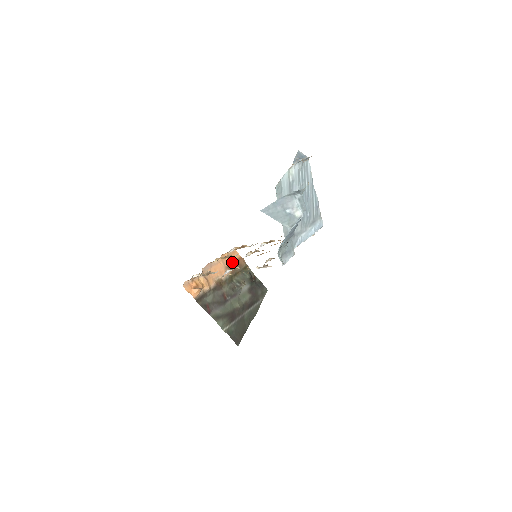
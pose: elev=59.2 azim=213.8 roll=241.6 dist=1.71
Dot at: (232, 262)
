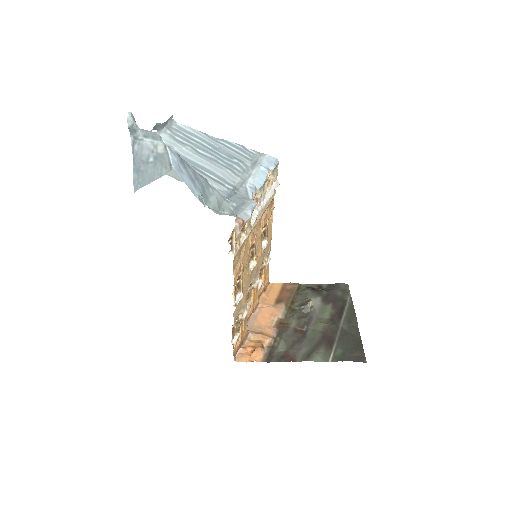
Dot at: (277, 296)
